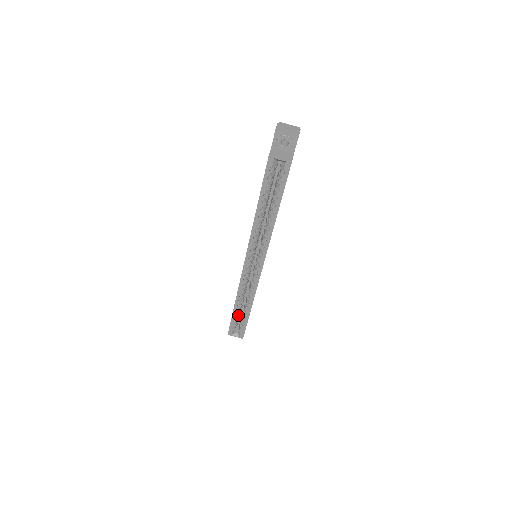
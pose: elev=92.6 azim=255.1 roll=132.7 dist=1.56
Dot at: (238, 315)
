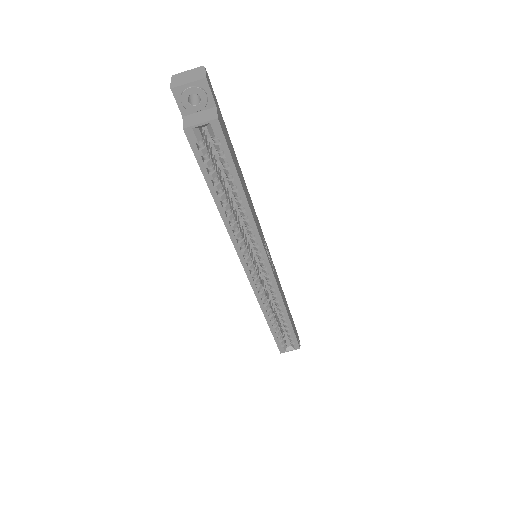
Dot at: (278, 328)
